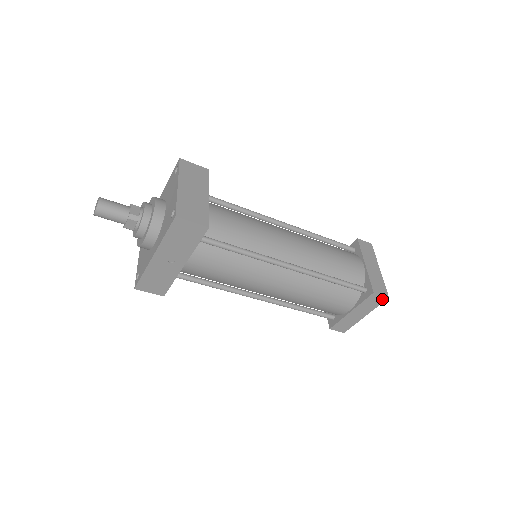
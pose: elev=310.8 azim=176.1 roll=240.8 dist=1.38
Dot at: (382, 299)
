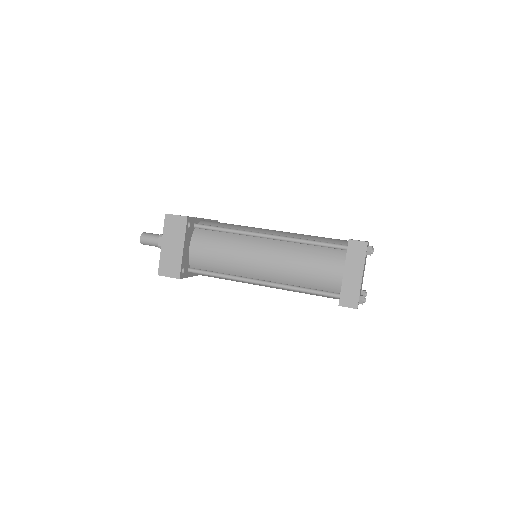
Dot at: (353, 307)
